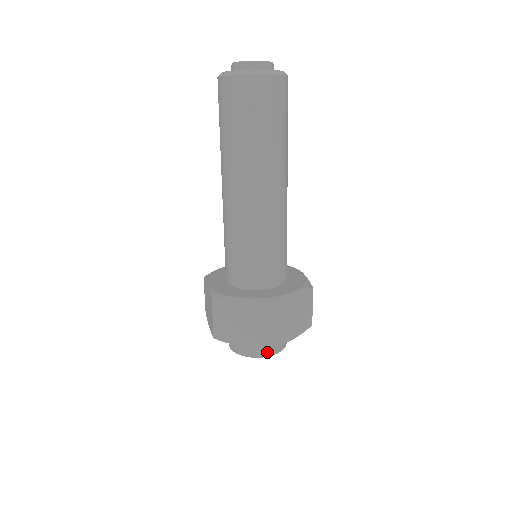
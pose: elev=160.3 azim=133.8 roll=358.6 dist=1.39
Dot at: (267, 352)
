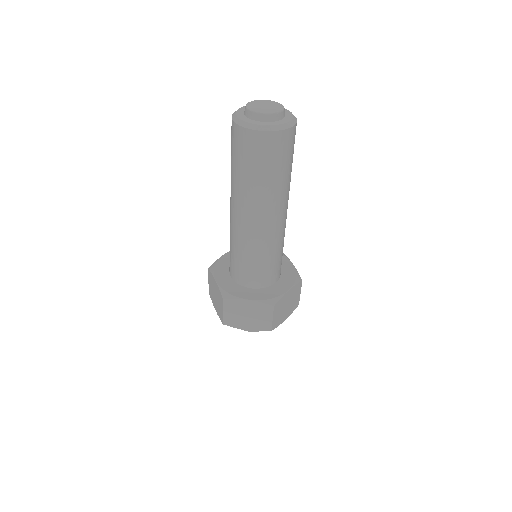
Dot at: occluded
